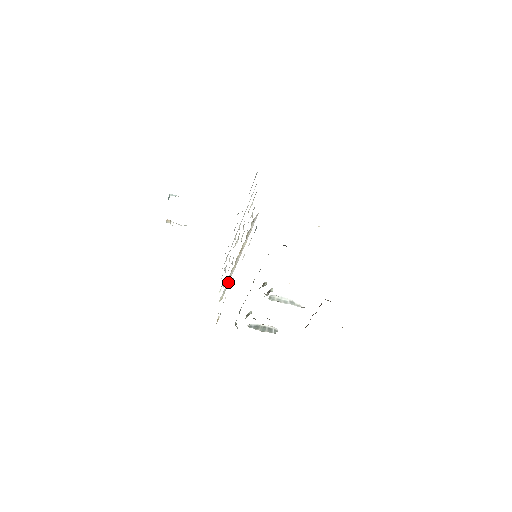
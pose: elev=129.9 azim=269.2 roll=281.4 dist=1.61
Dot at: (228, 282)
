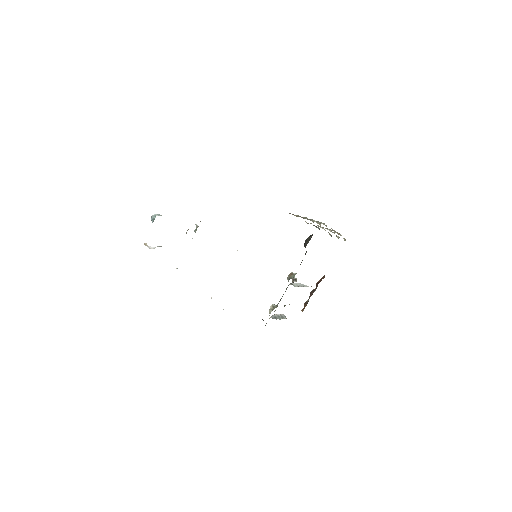
Dot at: occluded
